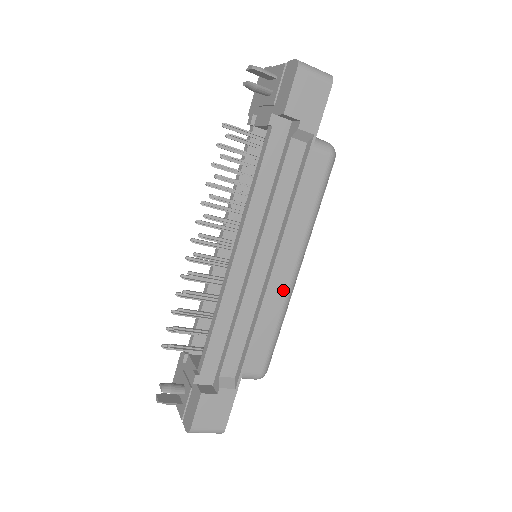
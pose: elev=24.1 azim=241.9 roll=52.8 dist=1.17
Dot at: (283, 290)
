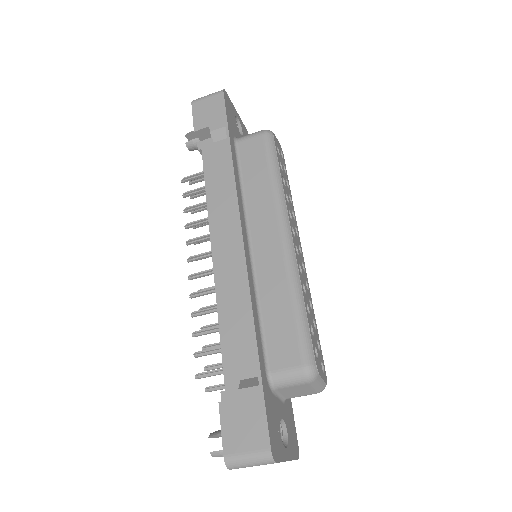
Dot at: (278, 261)
